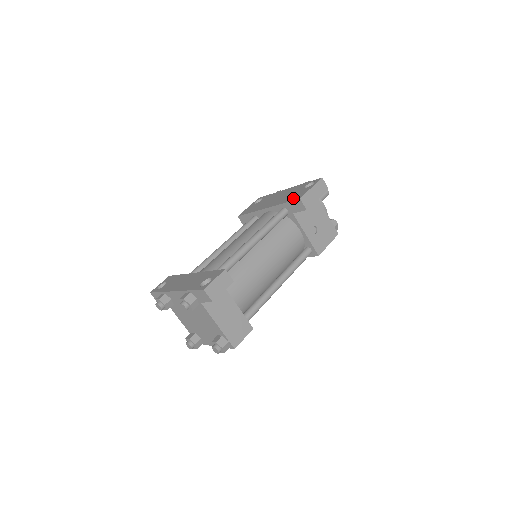
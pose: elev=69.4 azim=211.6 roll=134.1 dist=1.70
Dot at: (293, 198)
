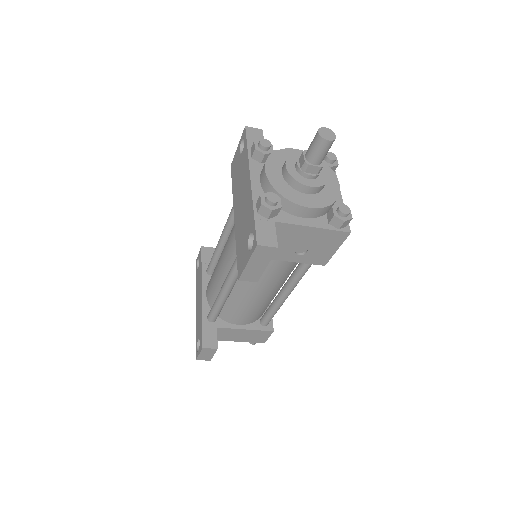
Dot at: (238, 259)
